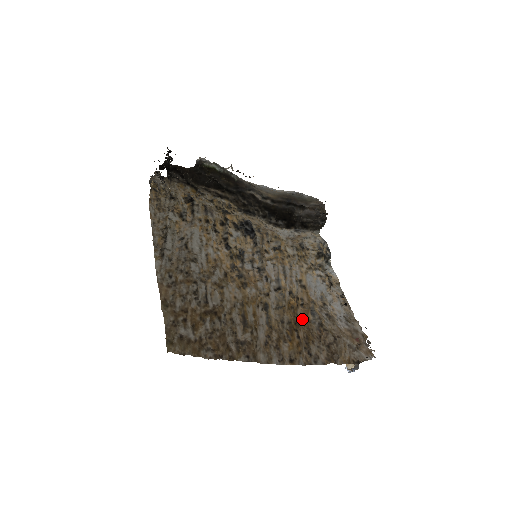
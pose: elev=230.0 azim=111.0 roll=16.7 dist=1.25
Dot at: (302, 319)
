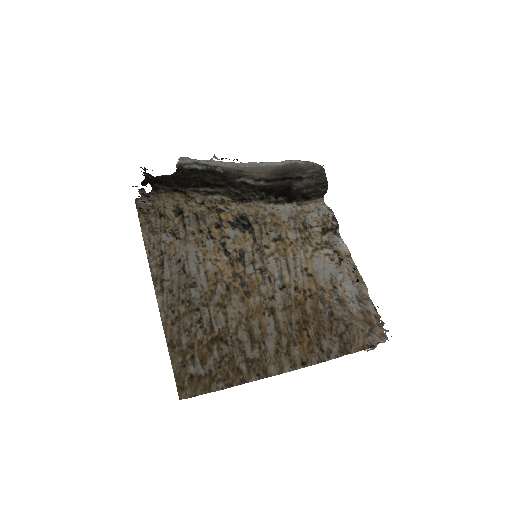
Dot at: (311, 313)
